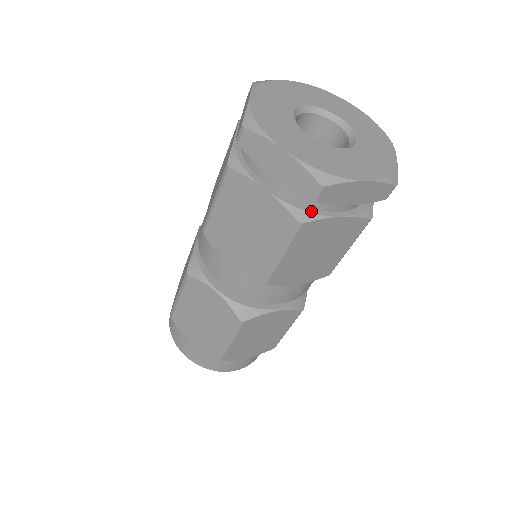
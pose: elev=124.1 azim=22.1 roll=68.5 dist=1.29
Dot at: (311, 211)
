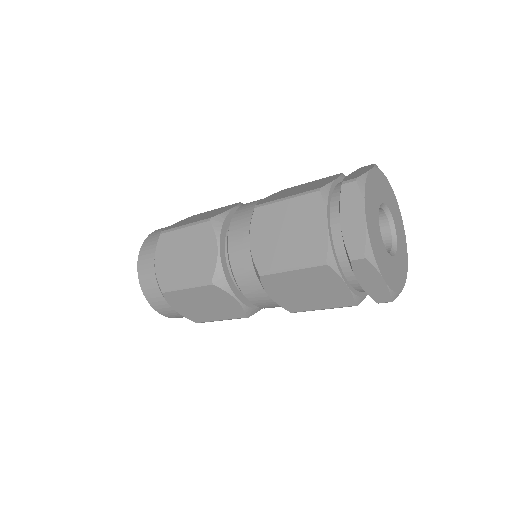
Dot at: (362, 295)
